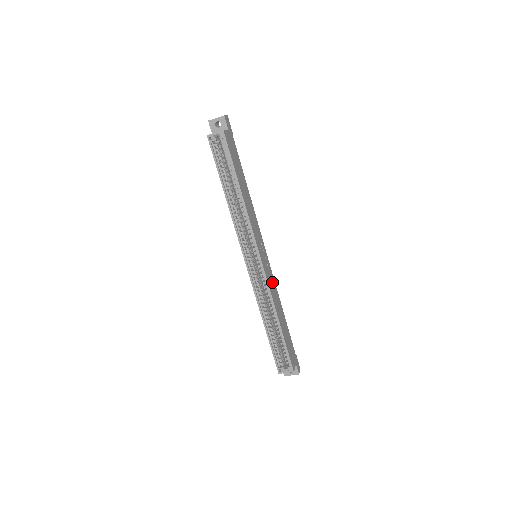
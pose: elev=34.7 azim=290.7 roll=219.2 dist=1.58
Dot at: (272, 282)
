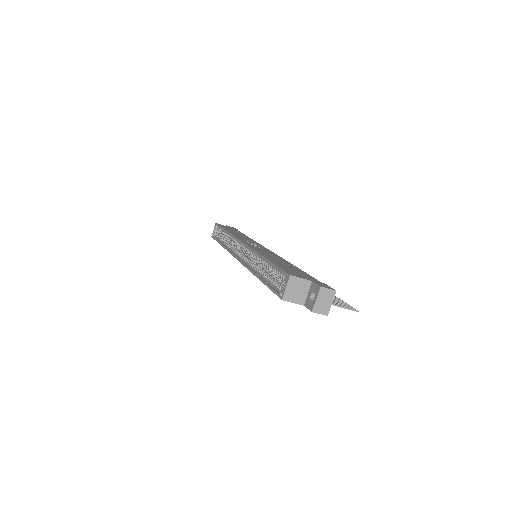
Dot at: occluded
